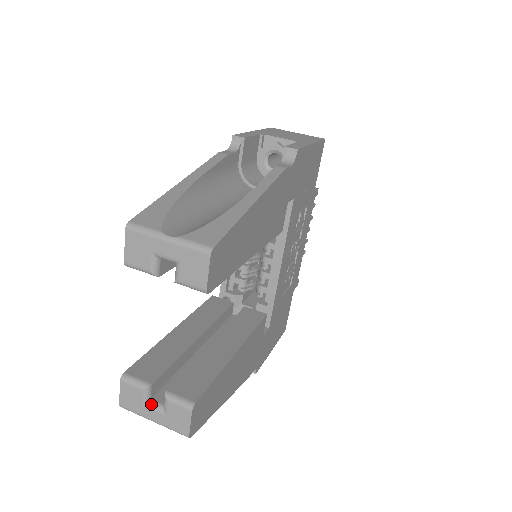
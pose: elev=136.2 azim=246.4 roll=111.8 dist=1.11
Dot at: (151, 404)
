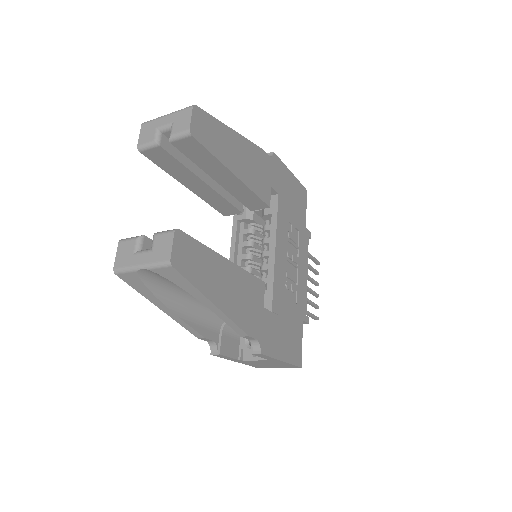
Dot at: (141, 251)
